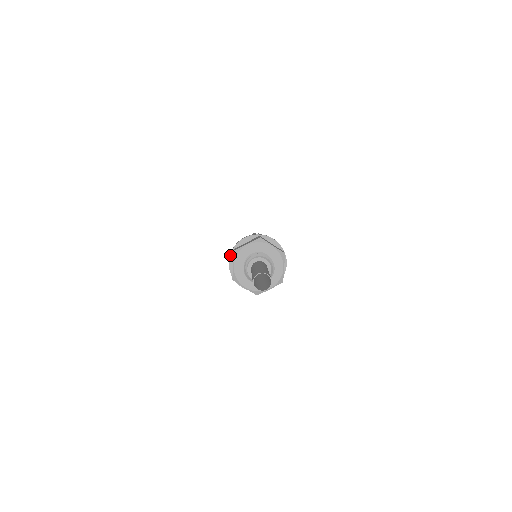
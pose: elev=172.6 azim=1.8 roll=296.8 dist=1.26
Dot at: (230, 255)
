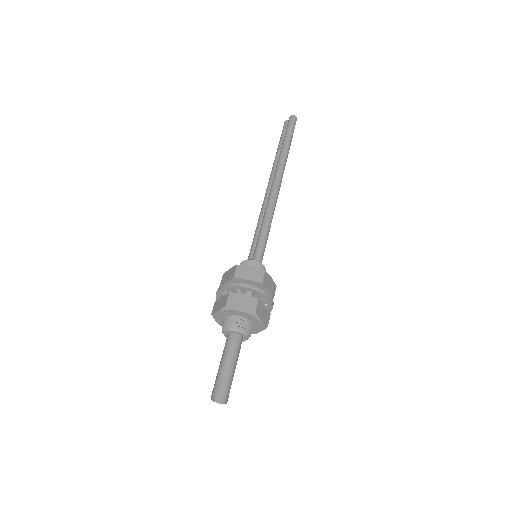
Dot at: occluded
